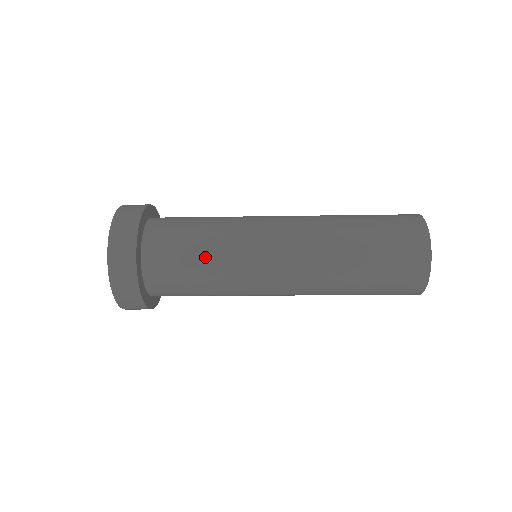
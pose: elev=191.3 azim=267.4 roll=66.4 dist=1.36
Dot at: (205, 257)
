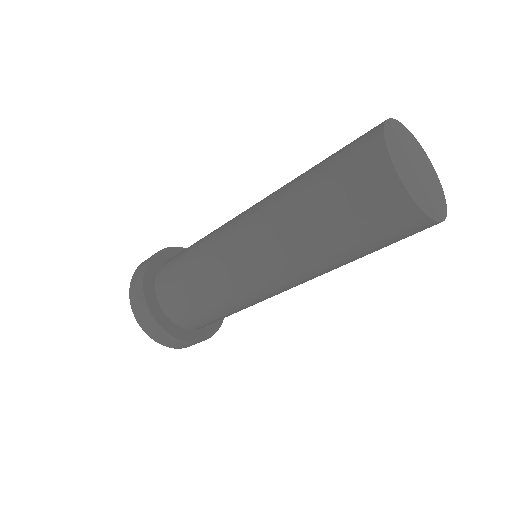
Dot at: (199, 241)
